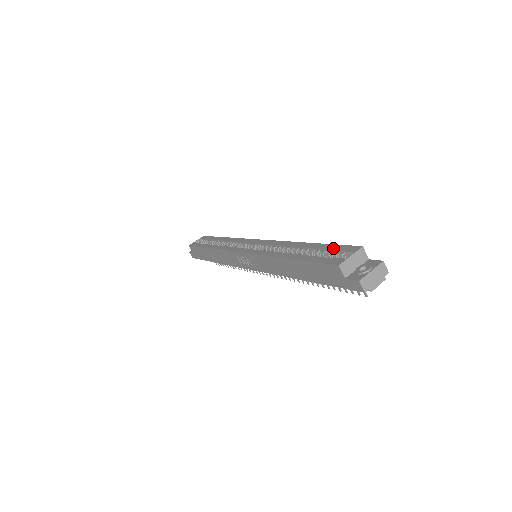
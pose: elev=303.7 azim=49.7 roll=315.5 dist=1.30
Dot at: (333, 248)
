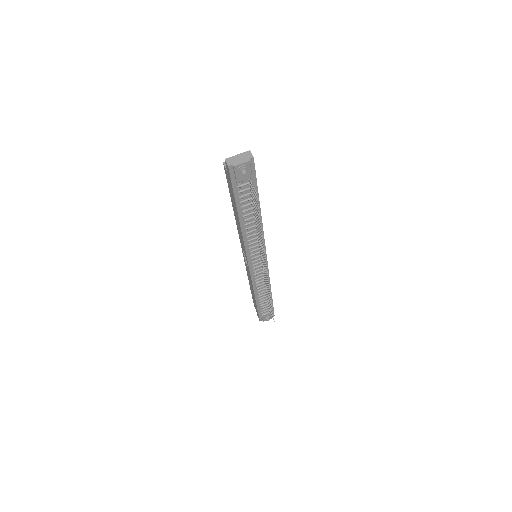
Dot at: occluded
